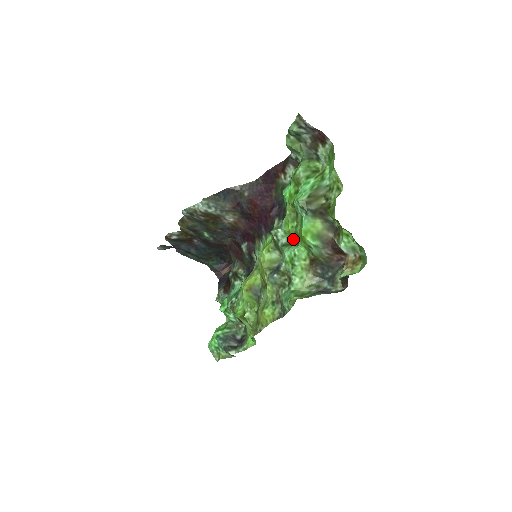
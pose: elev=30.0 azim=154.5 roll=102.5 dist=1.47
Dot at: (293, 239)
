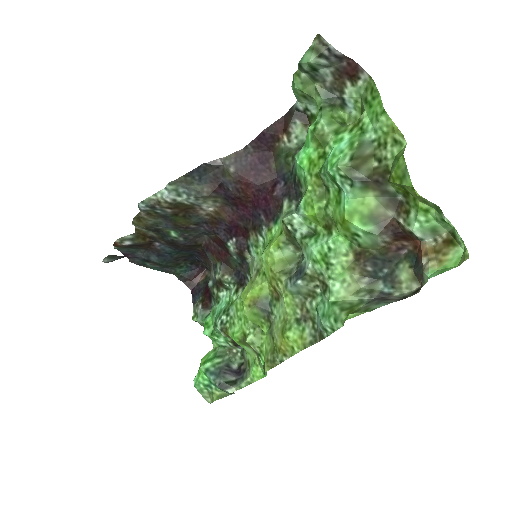
Dot at: (319, 226)
